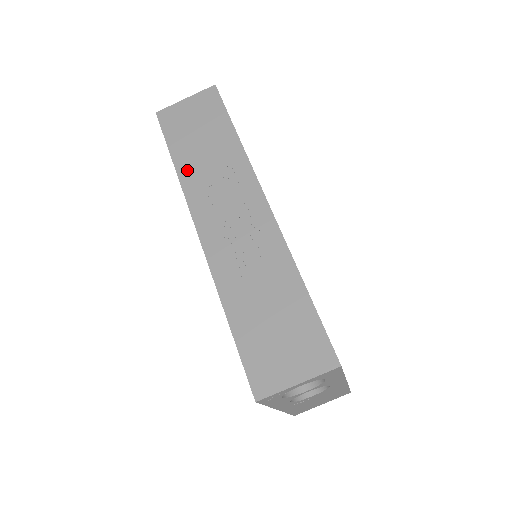
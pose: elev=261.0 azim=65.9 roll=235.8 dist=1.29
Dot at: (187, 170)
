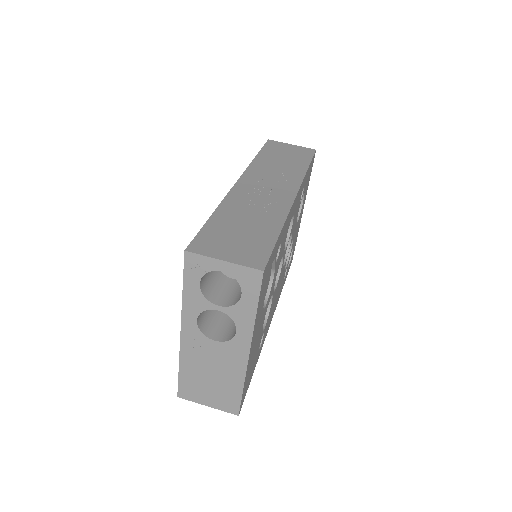
Dot at: (261, 162)
